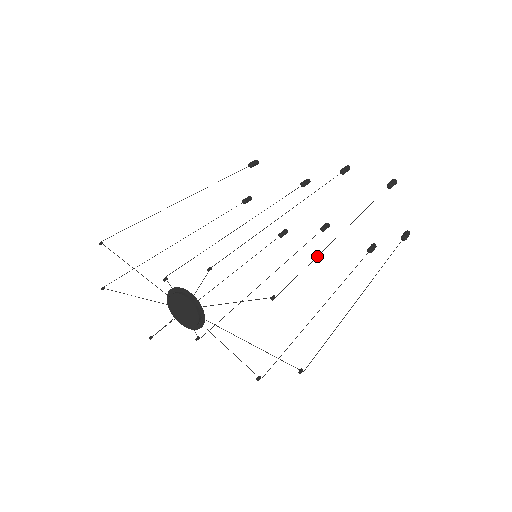
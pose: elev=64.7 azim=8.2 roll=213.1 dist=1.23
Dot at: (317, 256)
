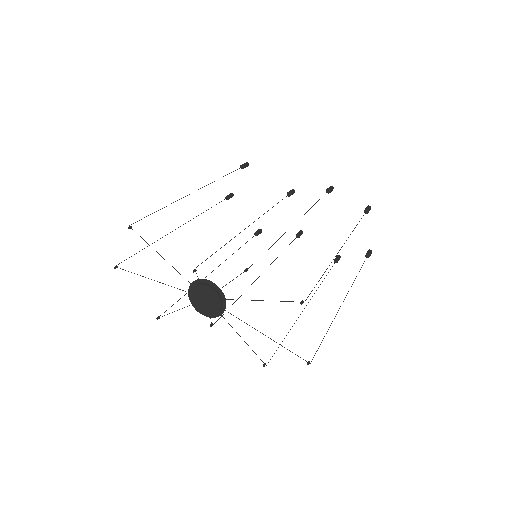
Dot at: occluded
